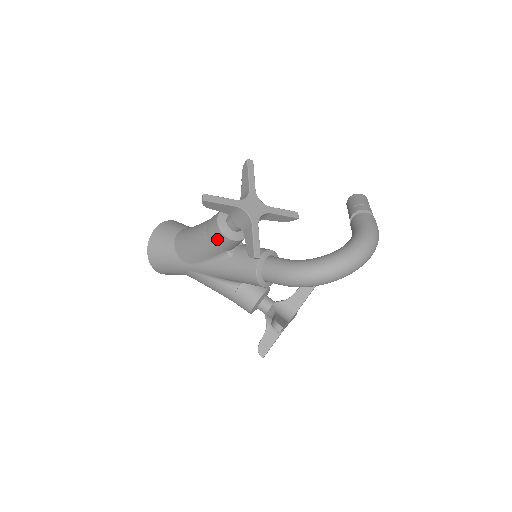
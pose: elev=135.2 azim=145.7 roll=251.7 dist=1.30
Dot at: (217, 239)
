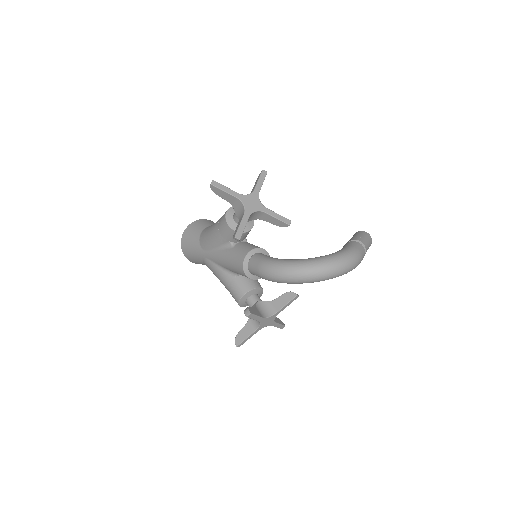
Dot at: (223, 227)
